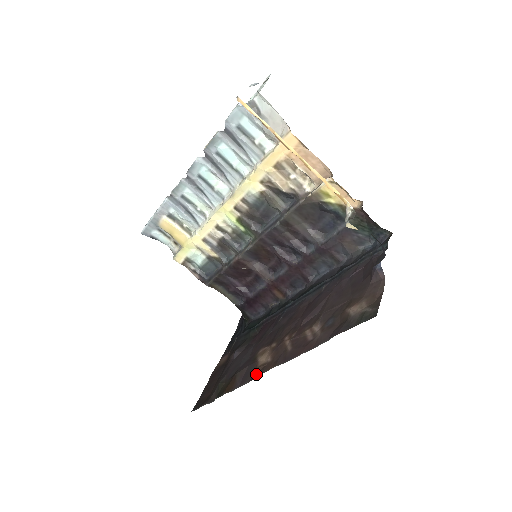
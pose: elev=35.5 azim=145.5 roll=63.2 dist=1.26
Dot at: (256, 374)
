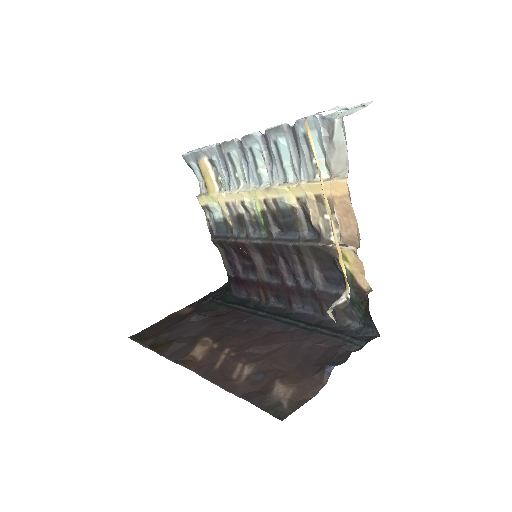
Dot at: (182, 360)
